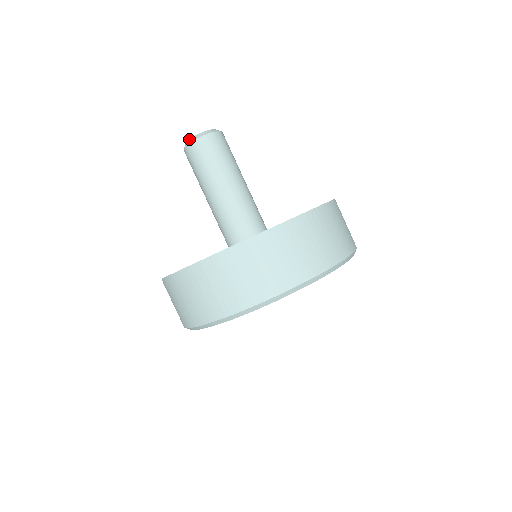
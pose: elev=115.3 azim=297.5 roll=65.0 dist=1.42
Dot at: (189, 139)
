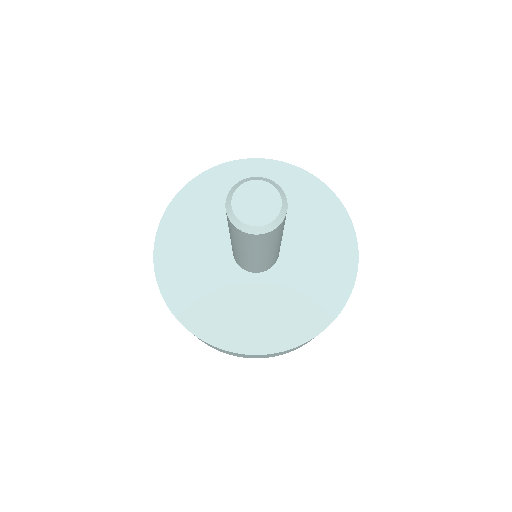
Dot at: (236, 217)
